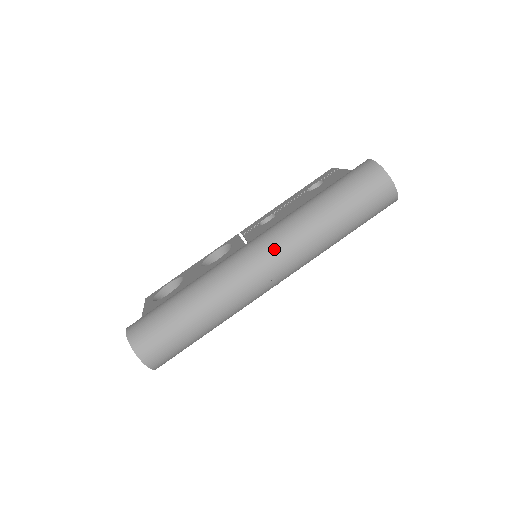
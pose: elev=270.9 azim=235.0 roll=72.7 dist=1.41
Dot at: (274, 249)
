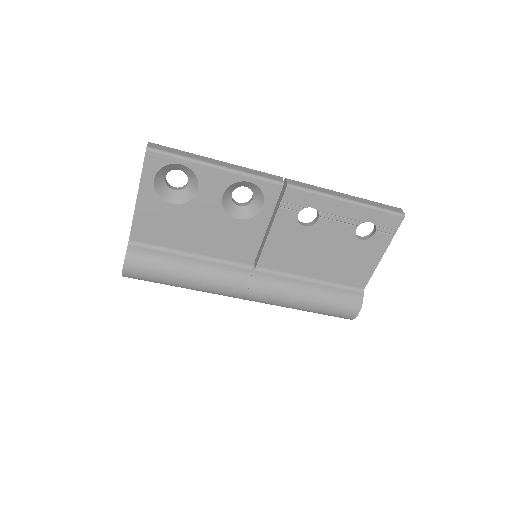
Dot at: occluded
